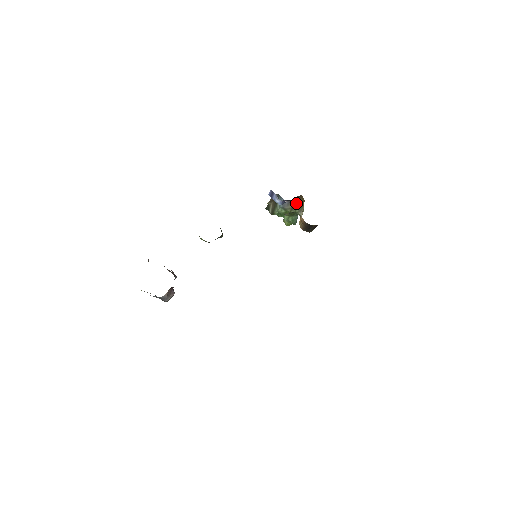
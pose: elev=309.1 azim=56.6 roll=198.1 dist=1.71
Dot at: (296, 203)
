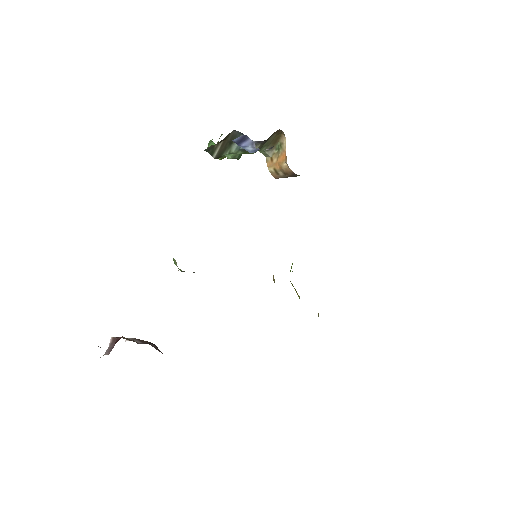
Dot at: occluded
